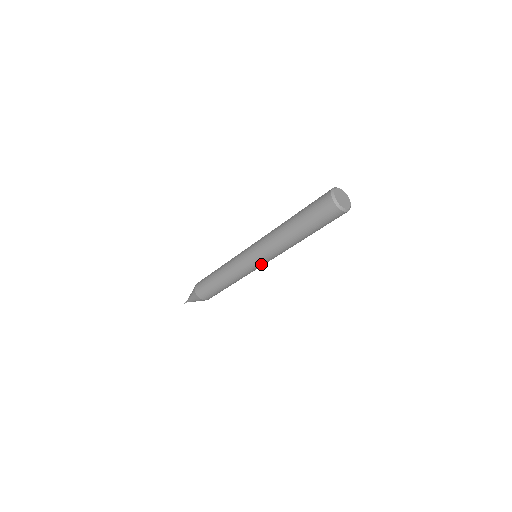
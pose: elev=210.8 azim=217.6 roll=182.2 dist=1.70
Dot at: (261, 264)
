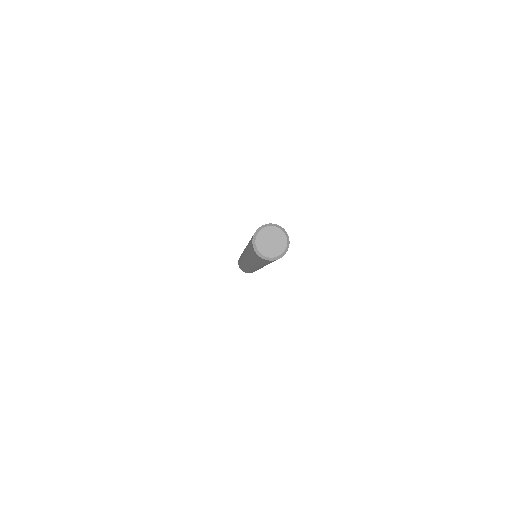
Dot at: occluded
